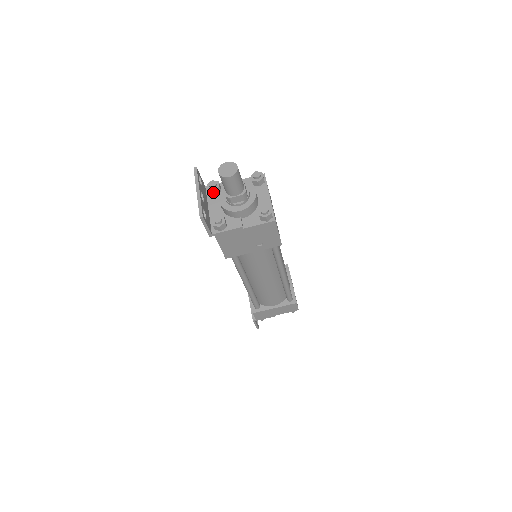
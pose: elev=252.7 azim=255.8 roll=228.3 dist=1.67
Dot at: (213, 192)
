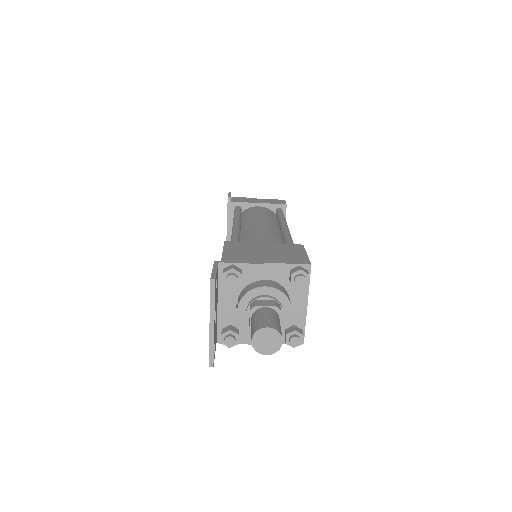
Dot at: (230, 285)
